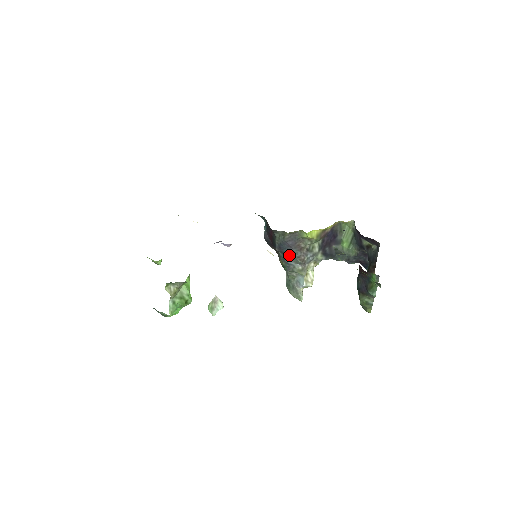
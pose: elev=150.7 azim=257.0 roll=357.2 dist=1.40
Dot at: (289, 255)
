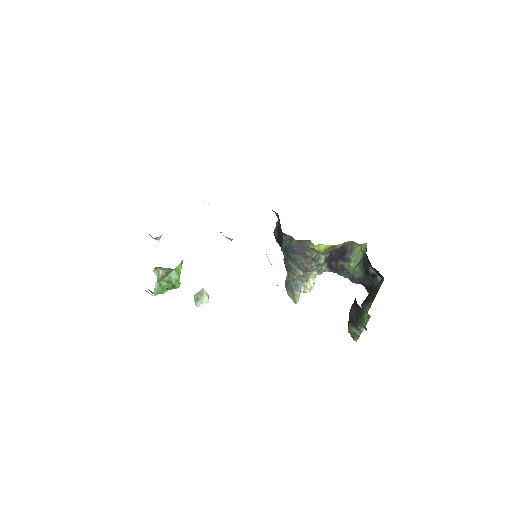
Dot at: (293, 259)
